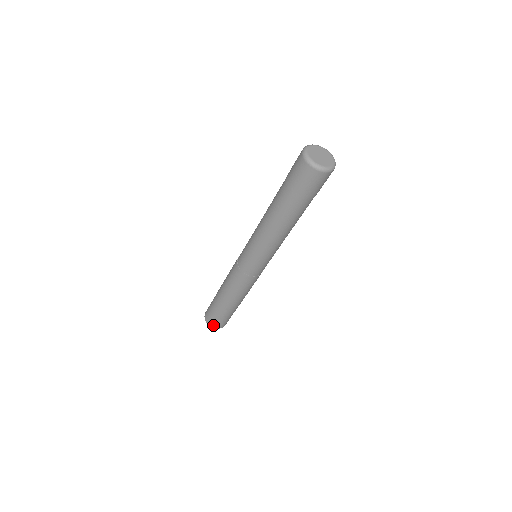
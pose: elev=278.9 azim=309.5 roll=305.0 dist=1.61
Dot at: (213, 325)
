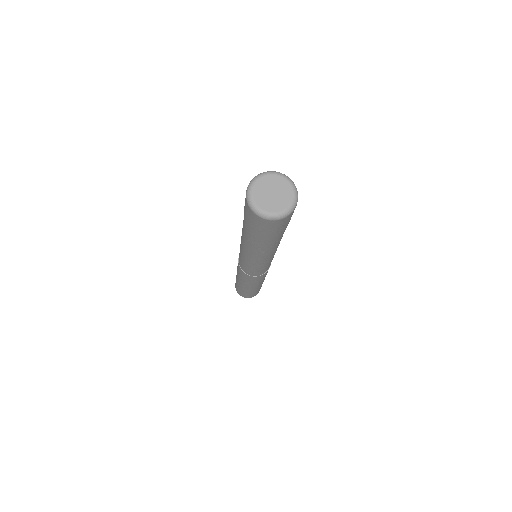
Dot at: (237, 290)
